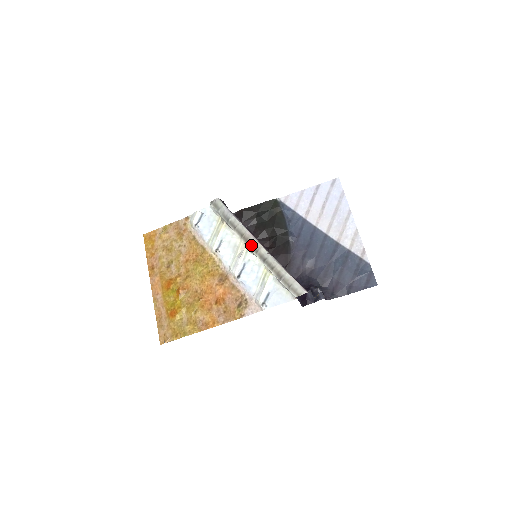
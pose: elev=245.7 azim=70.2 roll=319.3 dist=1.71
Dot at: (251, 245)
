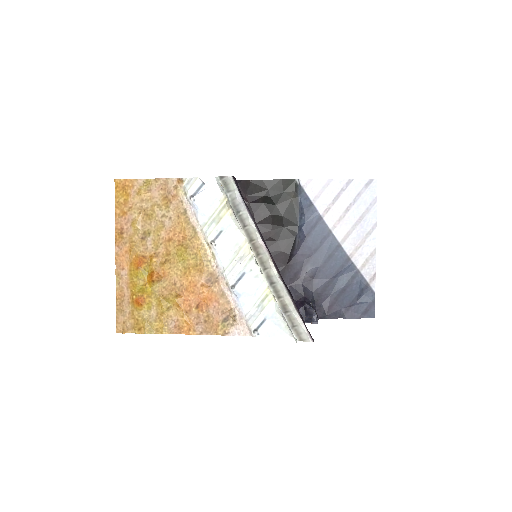
Dot at: (260, 258)
